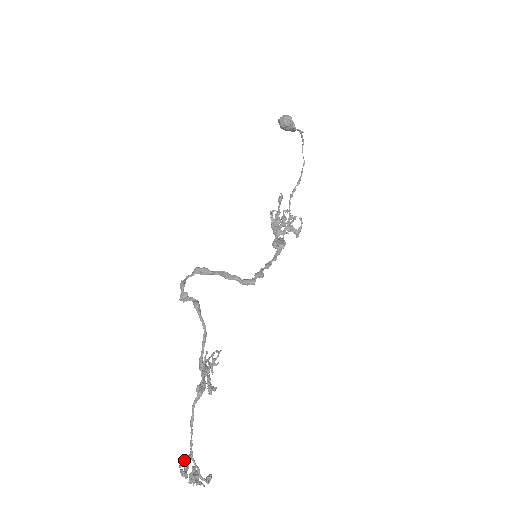
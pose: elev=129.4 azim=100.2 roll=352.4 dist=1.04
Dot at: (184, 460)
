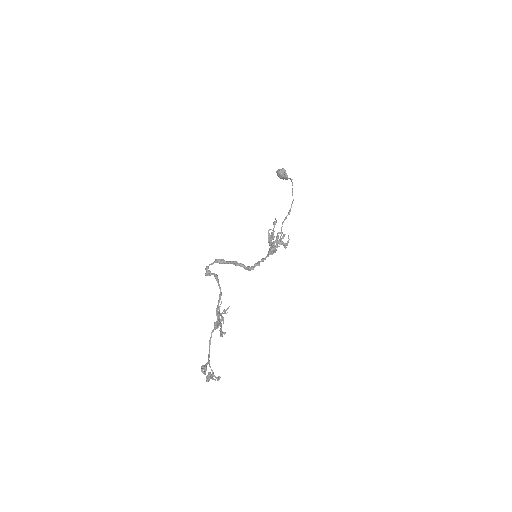
Dot at: (204, 365)
